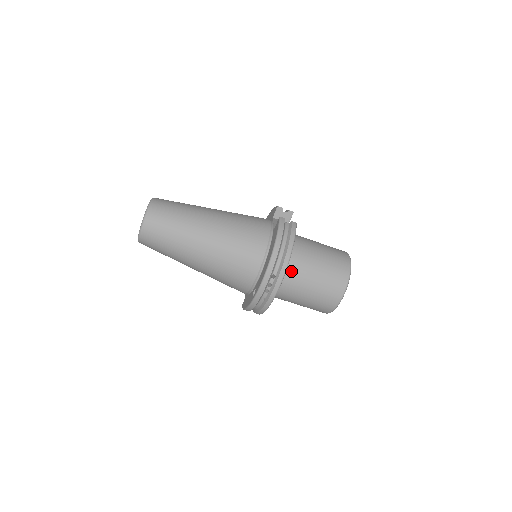
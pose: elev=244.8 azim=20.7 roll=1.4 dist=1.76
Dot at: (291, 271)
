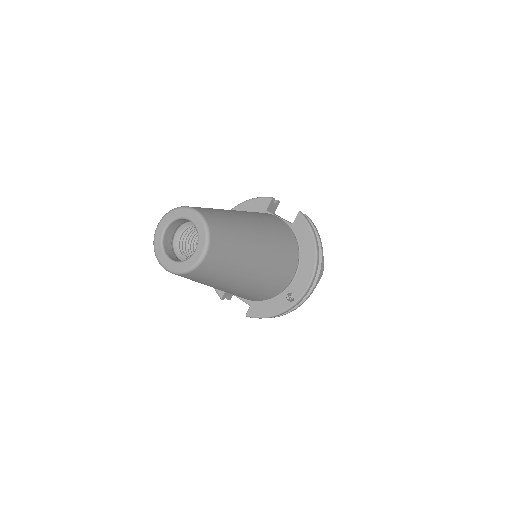
Dot at: occluded
